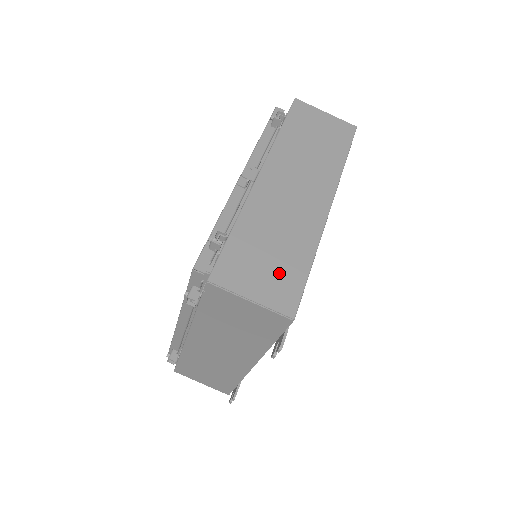
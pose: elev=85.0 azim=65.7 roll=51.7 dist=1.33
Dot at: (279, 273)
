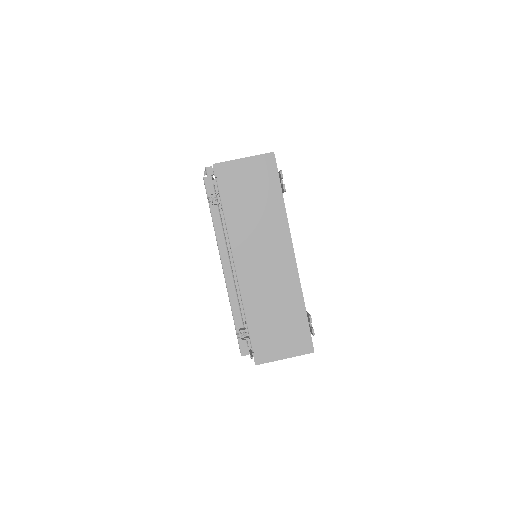
Dot at: occluded
